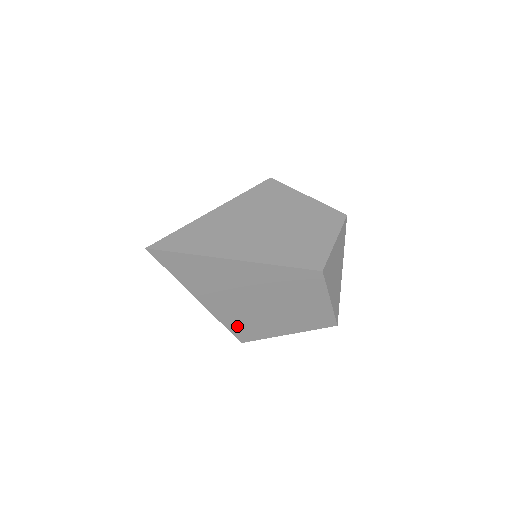
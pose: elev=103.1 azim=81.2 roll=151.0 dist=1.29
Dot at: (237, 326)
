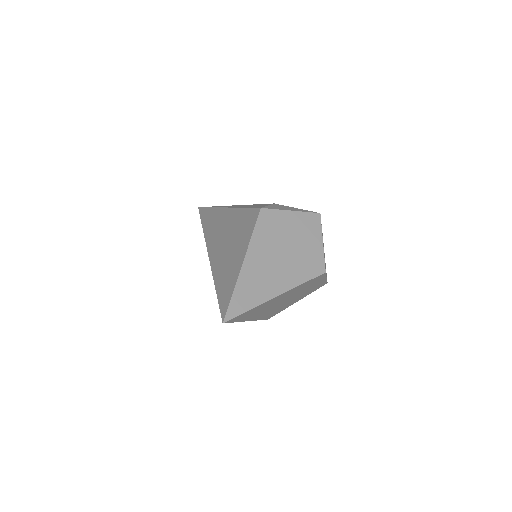
Dot at: (268, 316)
